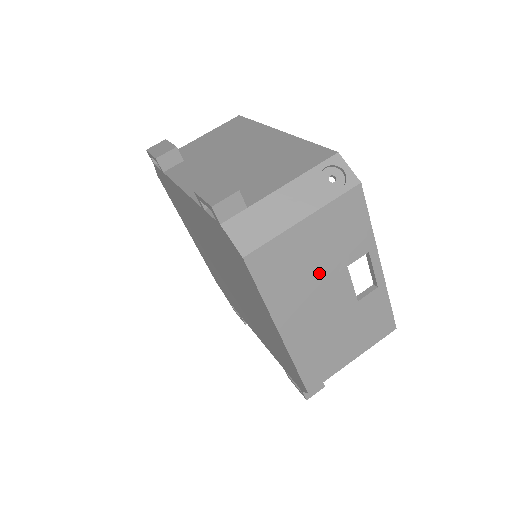
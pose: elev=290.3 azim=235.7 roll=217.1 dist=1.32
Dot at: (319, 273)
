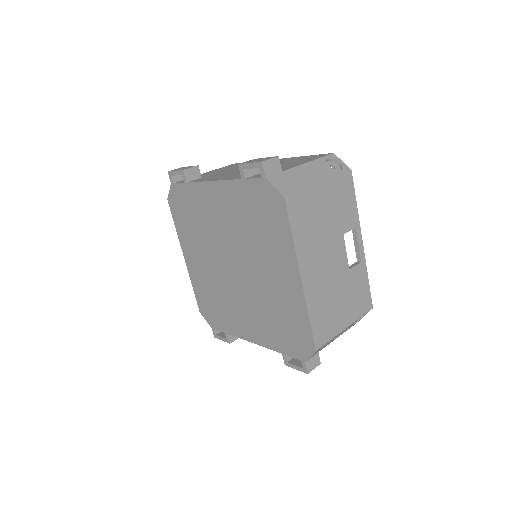
Dot at: (327, 232)
